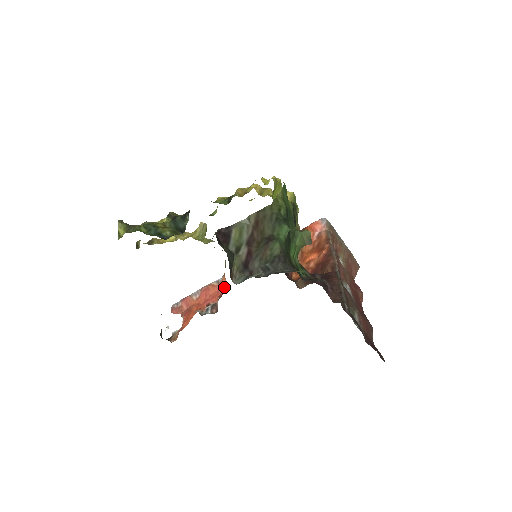
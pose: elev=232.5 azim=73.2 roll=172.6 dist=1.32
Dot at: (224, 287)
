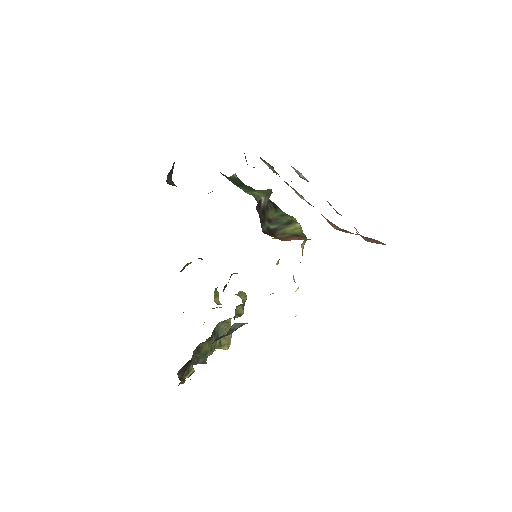
Dot at: occluded
